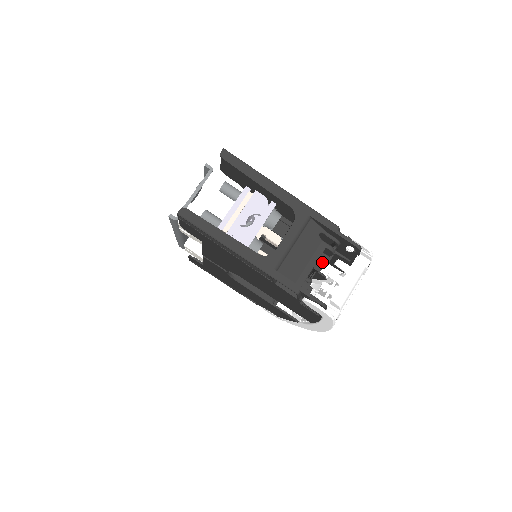
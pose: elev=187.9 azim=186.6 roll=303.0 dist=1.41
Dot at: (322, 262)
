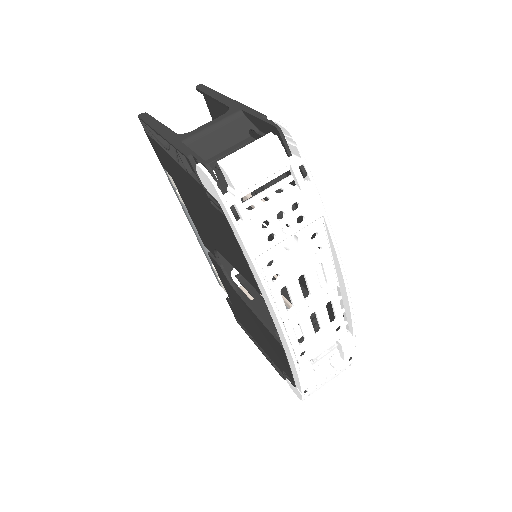
Dot at: occluded
